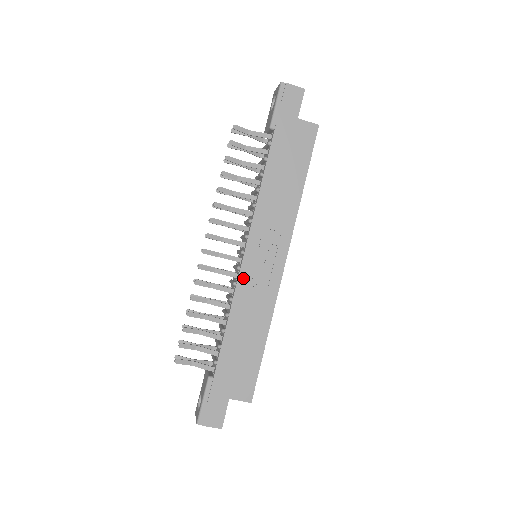
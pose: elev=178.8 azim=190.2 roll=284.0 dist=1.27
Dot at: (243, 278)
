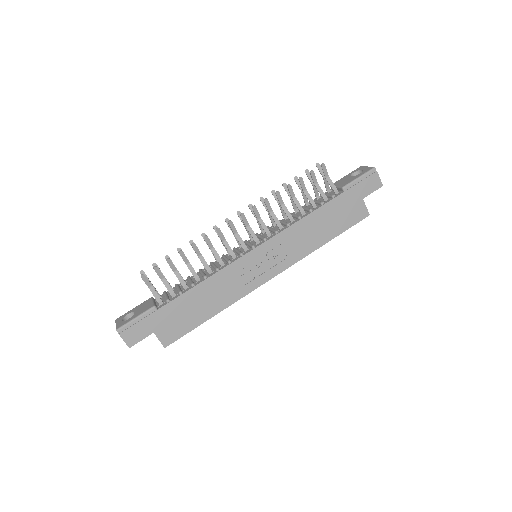
Dot at: (238, 263)
